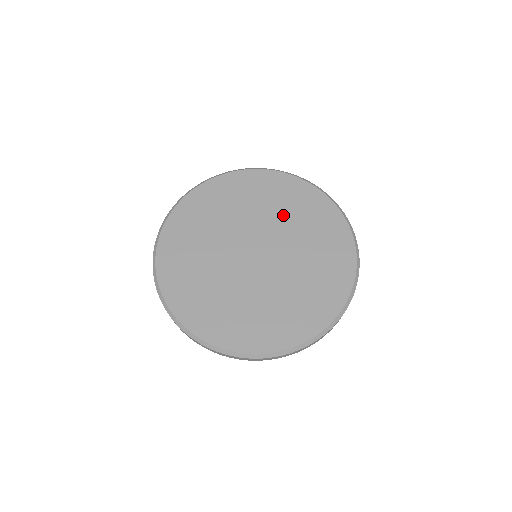
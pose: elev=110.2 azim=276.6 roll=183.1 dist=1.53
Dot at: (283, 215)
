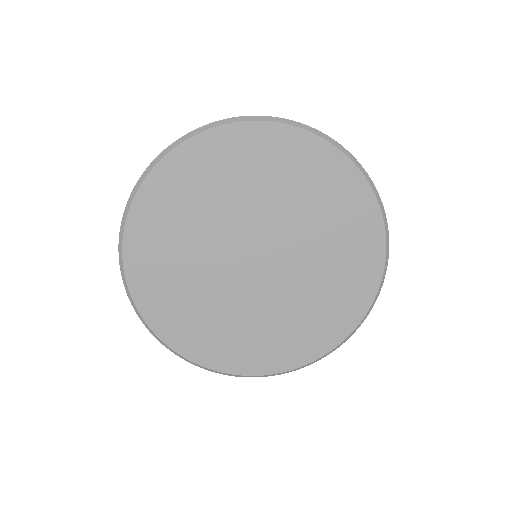
Dot at: (272, 192)
